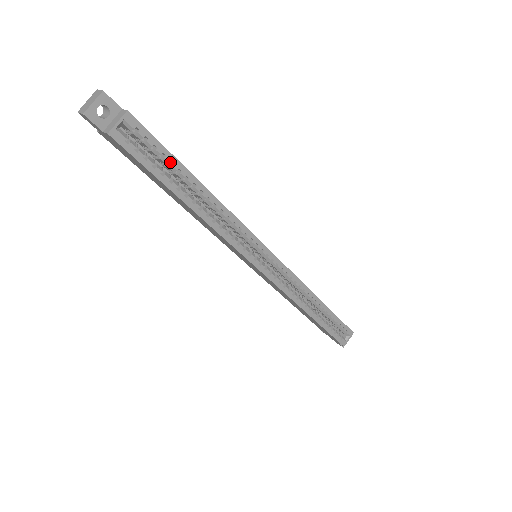
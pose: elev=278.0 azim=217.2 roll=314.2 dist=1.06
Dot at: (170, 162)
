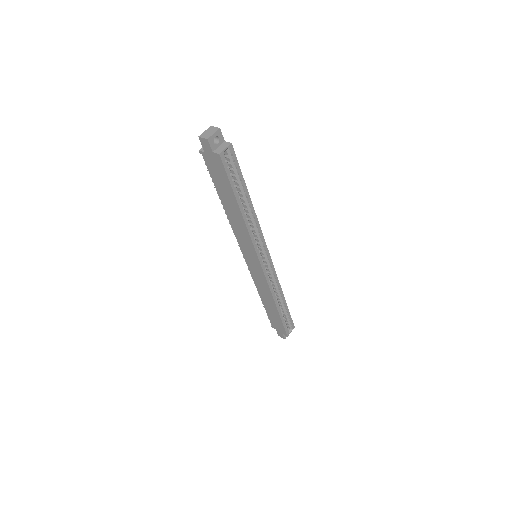
Dot at: (238, 180)
